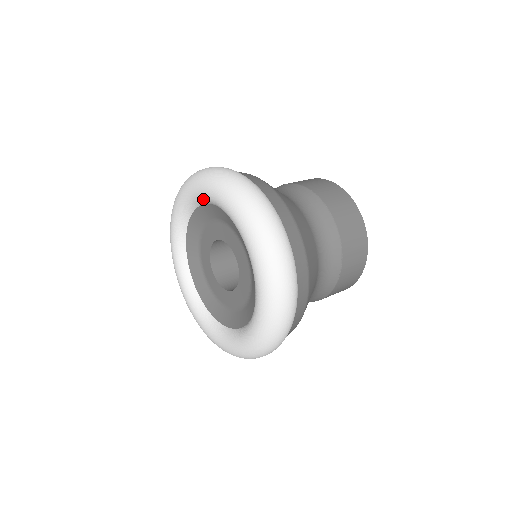
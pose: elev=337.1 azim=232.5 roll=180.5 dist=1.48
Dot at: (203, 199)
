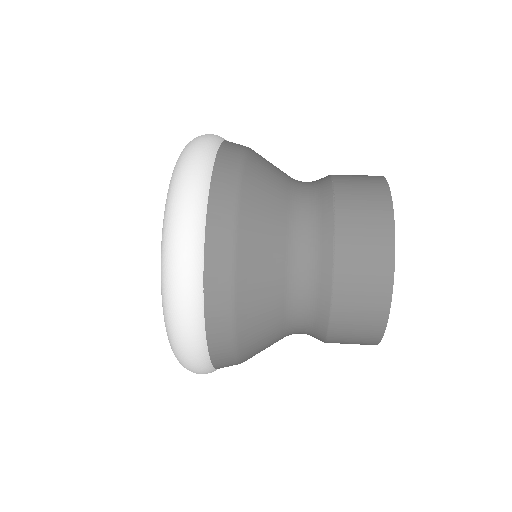
Dot at: occluded
